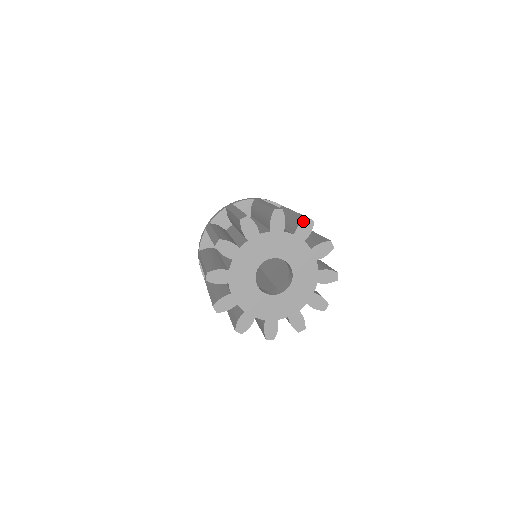
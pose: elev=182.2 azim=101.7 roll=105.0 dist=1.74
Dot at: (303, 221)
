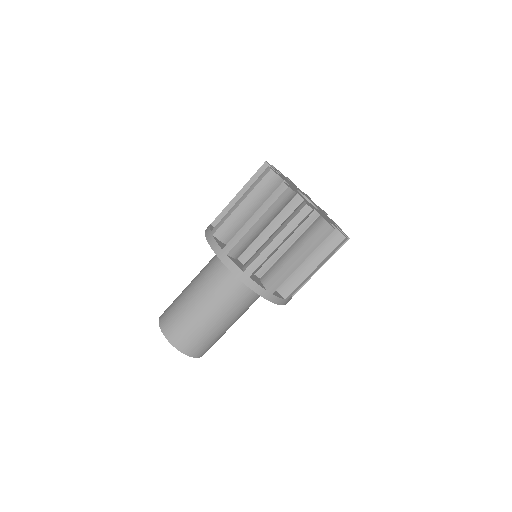
Dot at: (286, 177)
